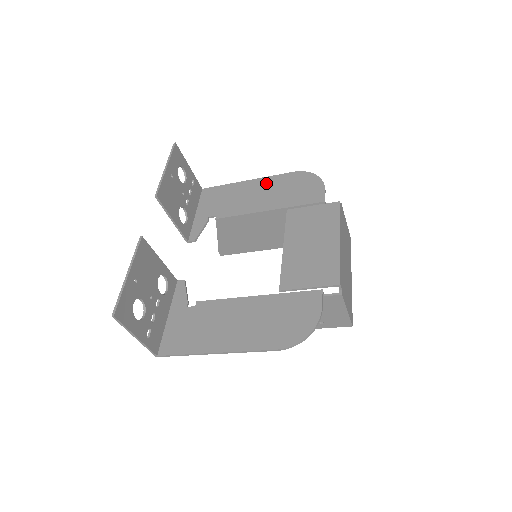
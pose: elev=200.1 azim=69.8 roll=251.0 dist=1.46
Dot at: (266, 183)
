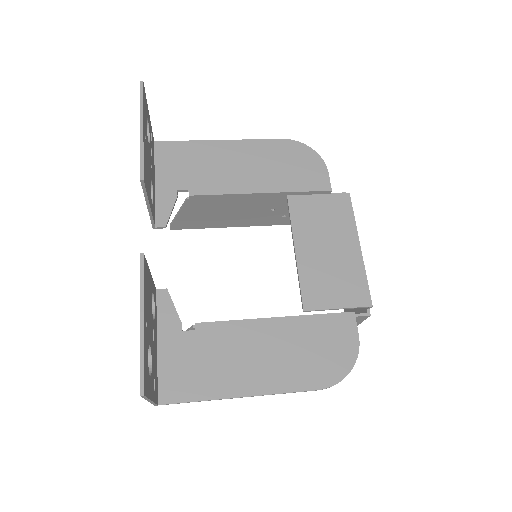
Dot at: (250, 150)
